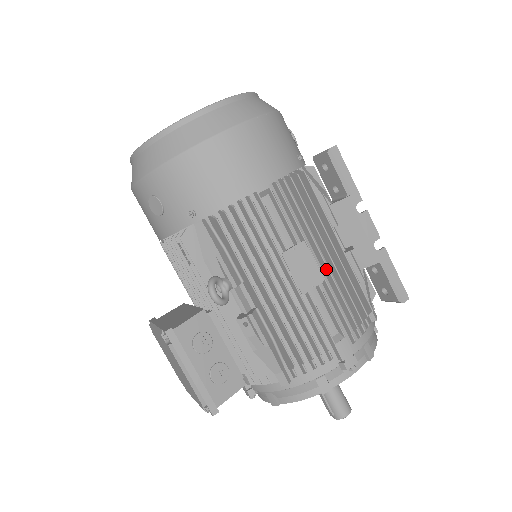
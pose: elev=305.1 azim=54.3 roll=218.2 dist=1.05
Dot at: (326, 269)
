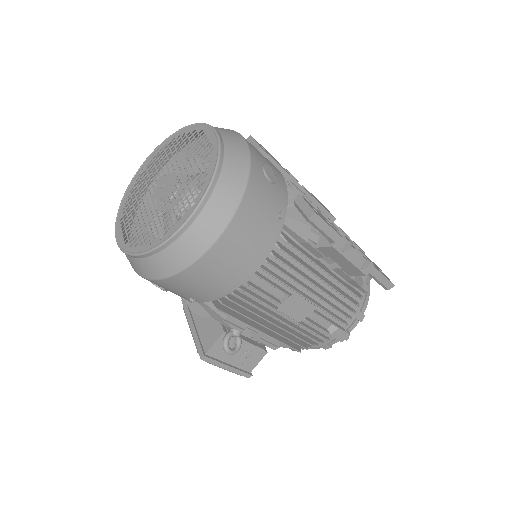
Dot at: (317, 297)
